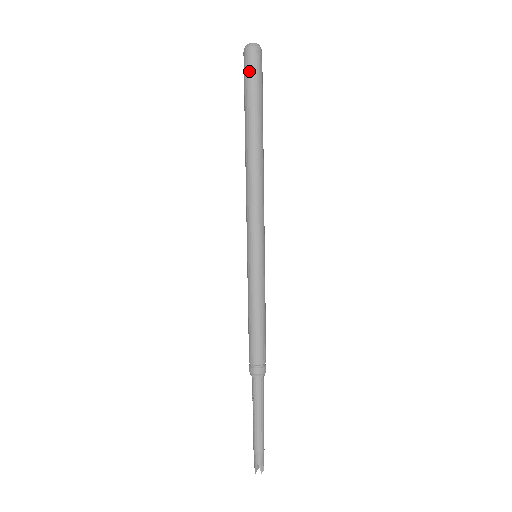
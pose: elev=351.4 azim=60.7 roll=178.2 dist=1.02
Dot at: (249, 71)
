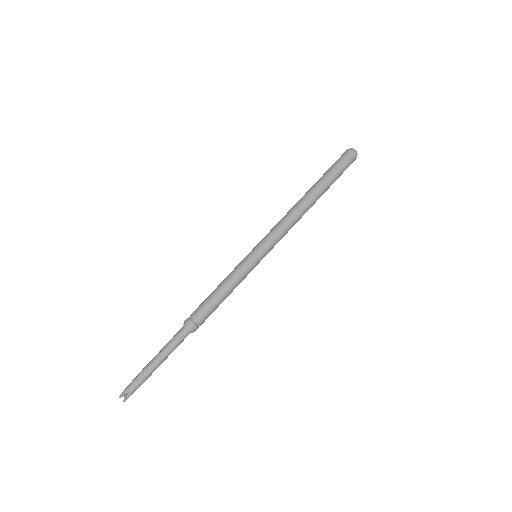
Dot at: (344, 162)
